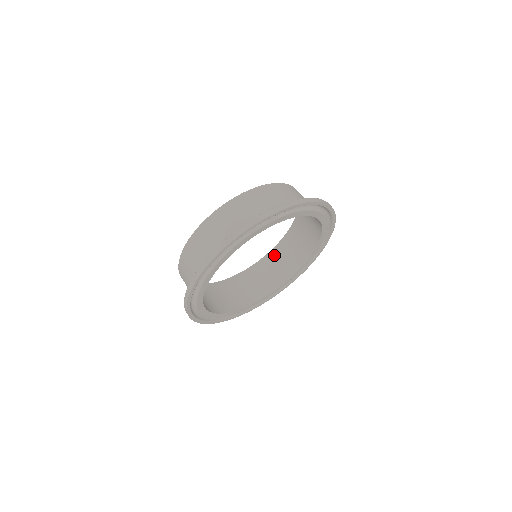
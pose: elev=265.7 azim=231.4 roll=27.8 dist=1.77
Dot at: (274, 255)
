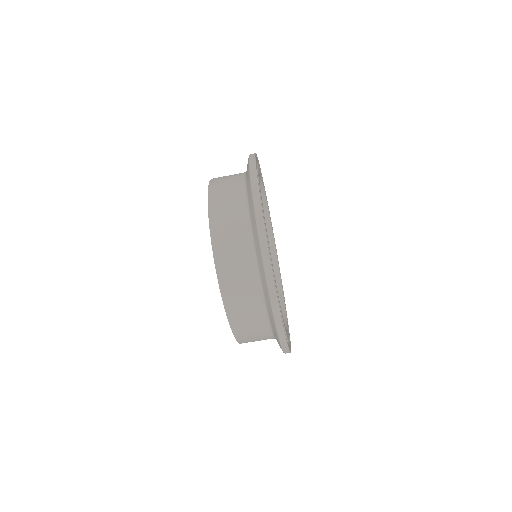
Dot at: occluded
